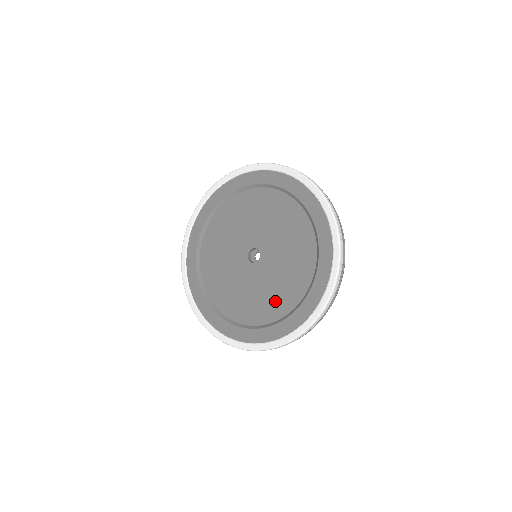
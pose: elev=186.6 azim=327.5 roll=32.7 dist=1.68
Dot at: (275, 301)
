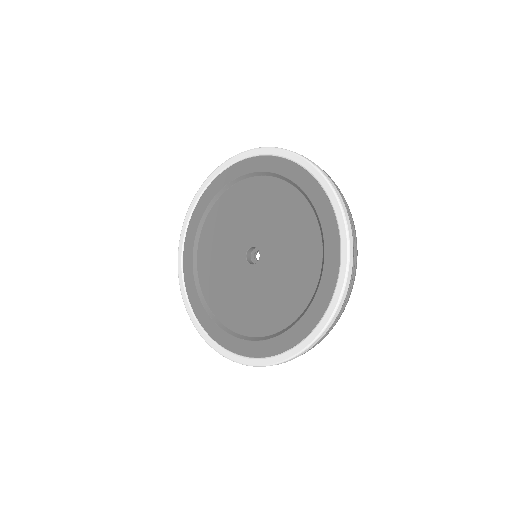
Dot at: (300, 274)
